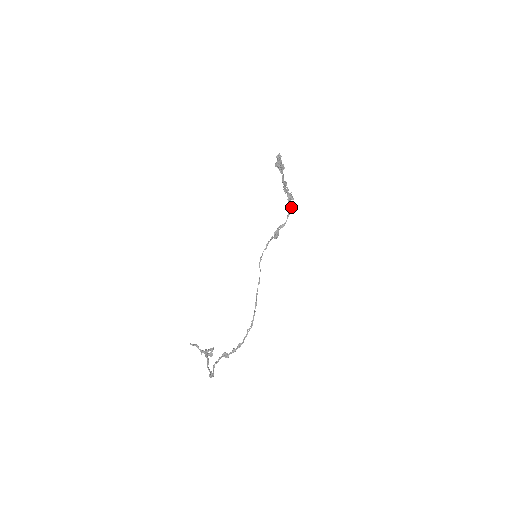
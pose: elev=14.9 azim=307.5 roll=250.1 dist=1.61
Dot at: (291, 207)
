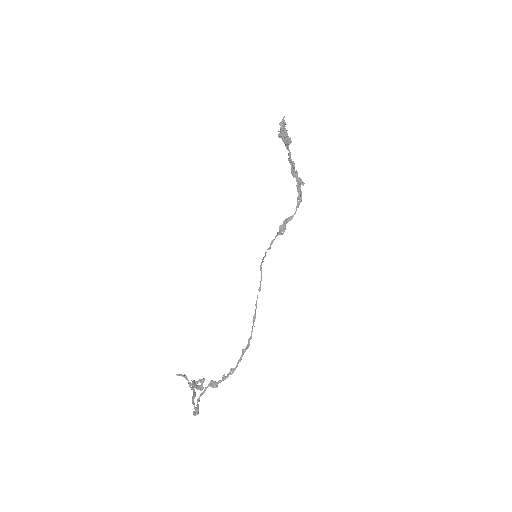
Dot at: (301, 195)
